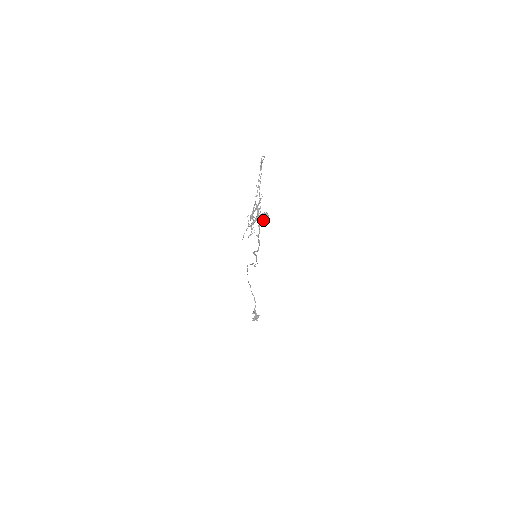
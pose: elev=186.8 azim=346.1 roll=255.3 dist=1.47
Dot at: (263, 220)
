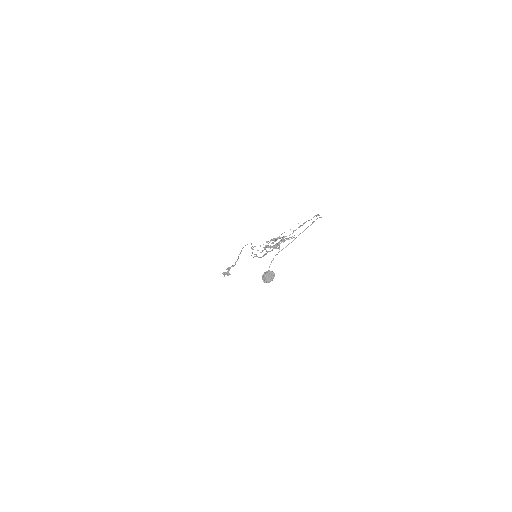
Dot at: (266, 278)
